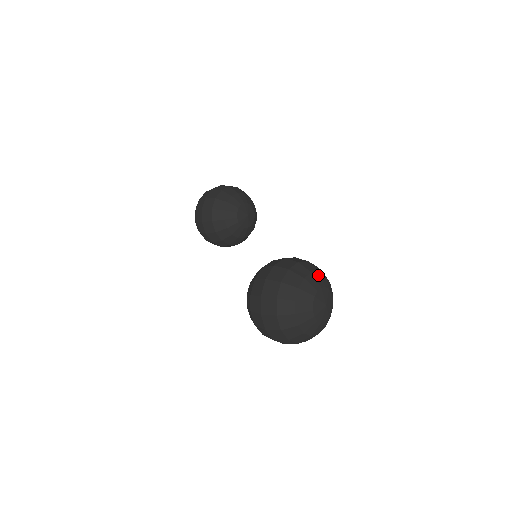
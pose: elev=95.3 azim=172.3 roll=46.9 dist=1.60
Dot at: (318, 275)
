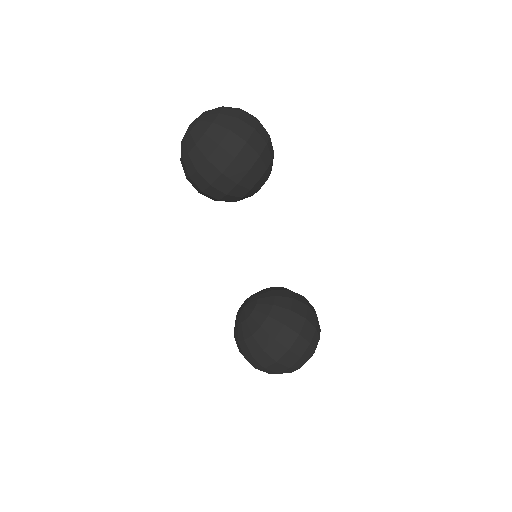
Dot at: occluded
